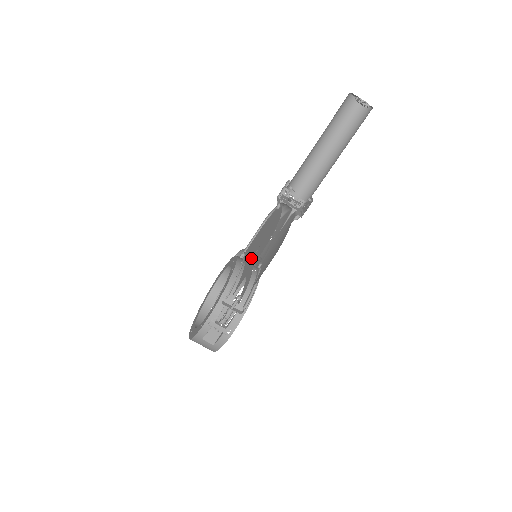
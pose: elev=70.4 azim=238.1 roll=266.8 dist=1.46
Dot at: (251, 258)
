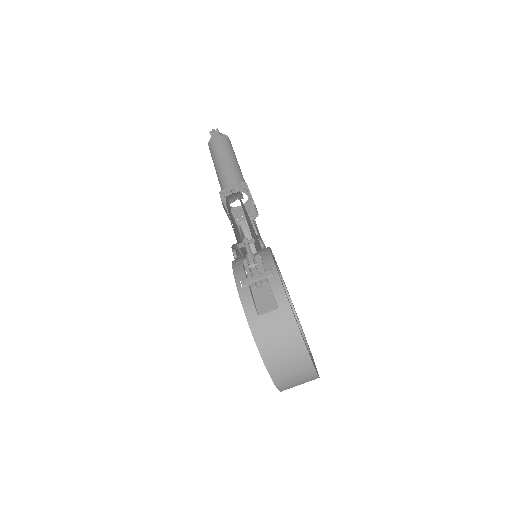
Dot at: (233, 230)
